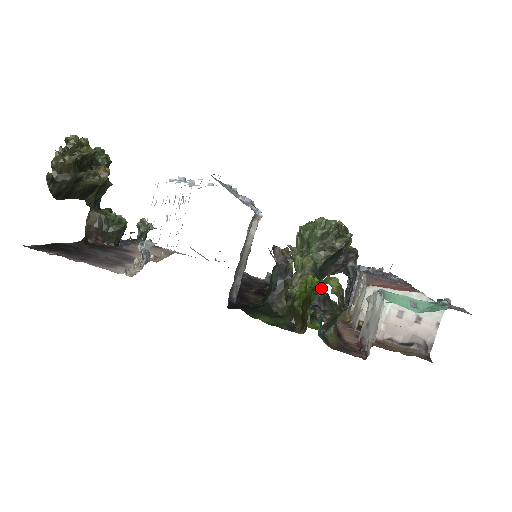
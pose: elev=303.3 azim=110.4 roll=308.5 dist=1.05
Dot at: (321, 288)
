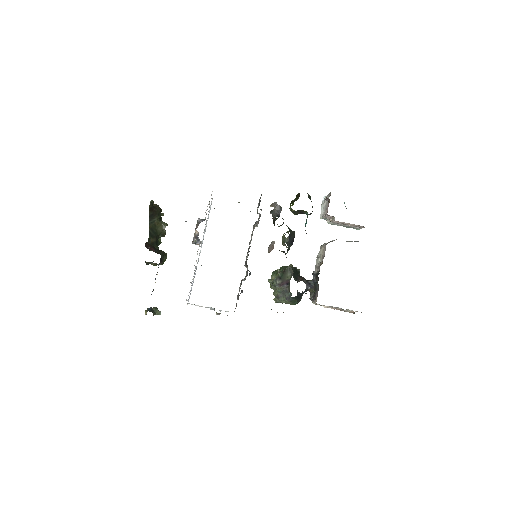
Dot at: occluded
